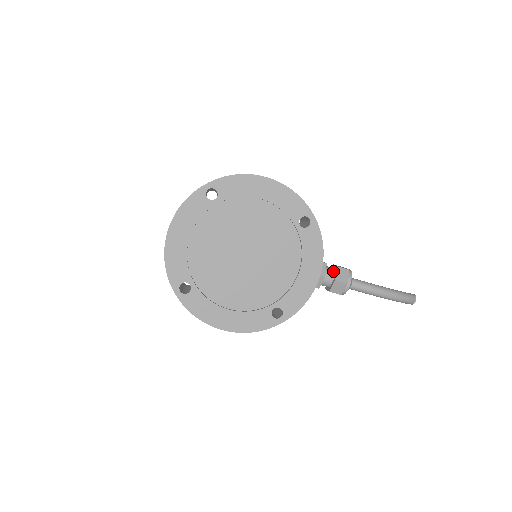
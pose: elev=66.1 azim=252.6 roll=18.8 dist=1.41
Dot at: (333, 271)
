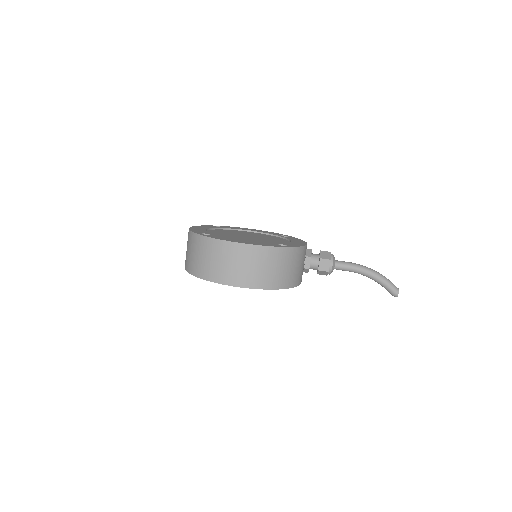
Dot at: occluded
